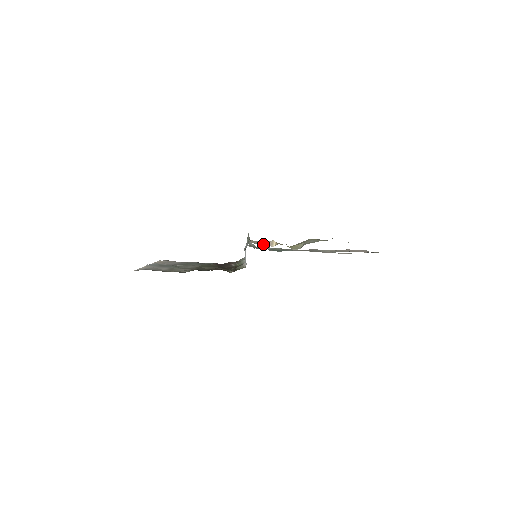
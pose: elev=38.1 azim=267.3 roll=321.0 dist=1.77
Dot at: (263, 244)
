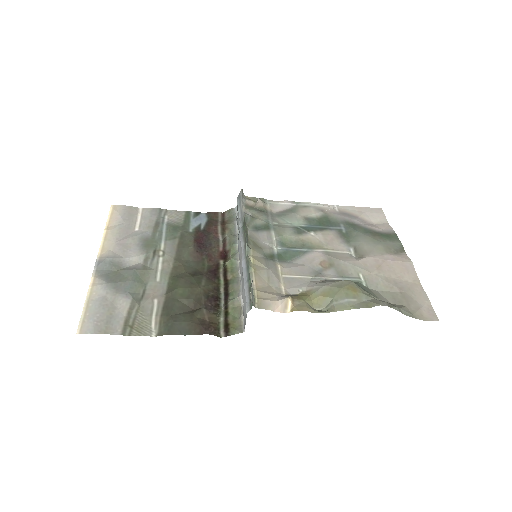
Dot at: (273, 309)
